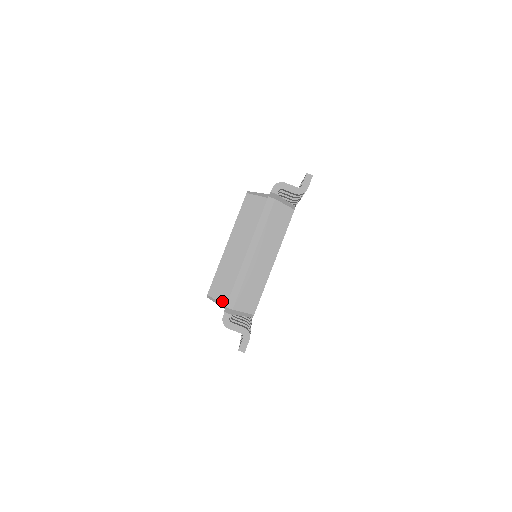
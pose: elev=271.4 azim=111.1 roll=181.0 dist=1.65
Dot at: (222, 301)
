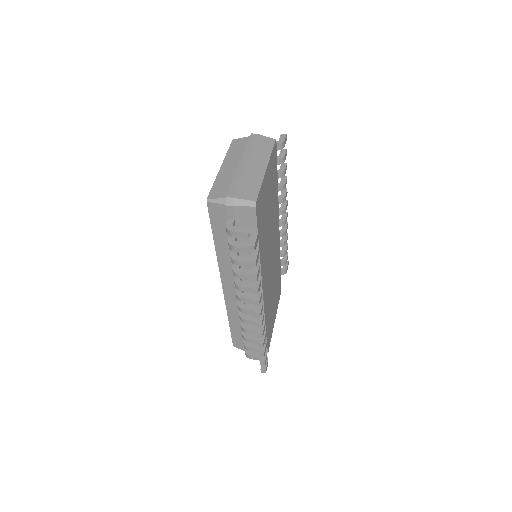
Dot at: (222, 197)
